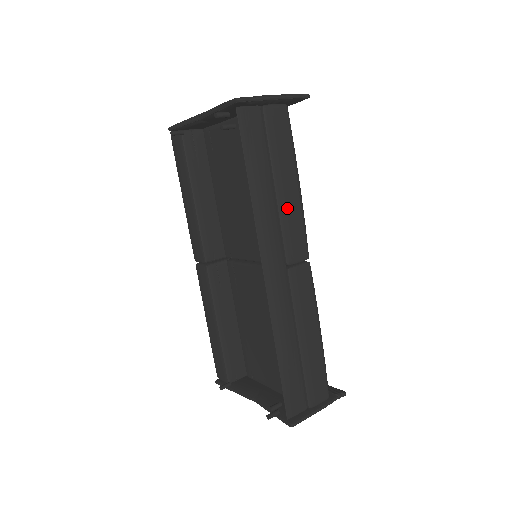
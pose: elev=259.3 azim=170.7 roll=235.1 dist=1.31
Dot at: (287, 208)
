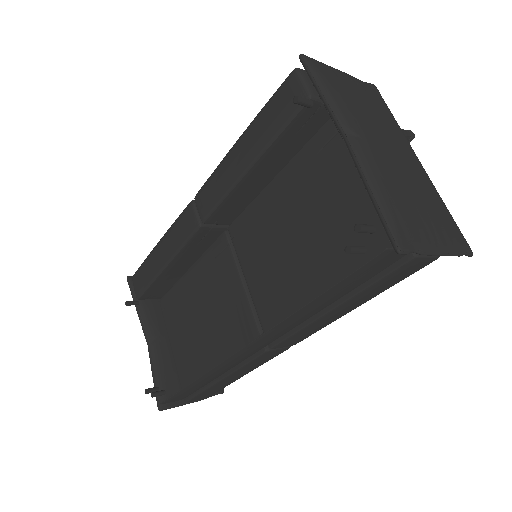
Dot at: (321, 322)
